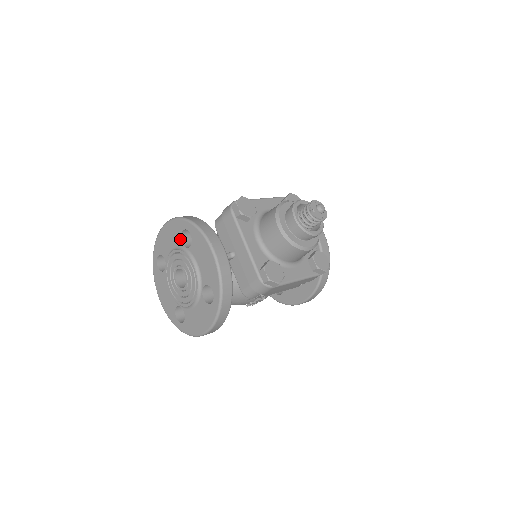
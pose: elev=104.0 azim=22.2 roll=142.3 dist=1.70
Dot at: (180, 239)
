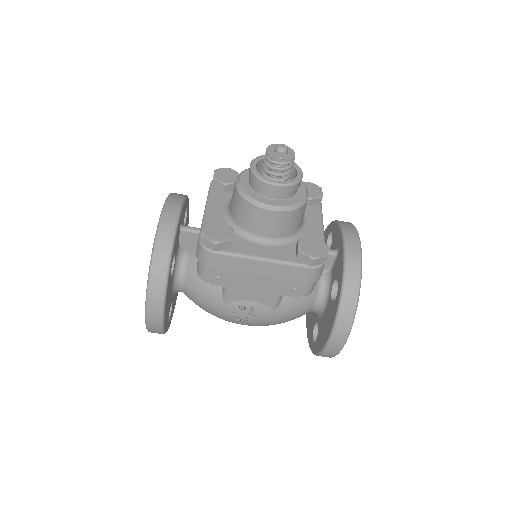
Dot at: occluded
